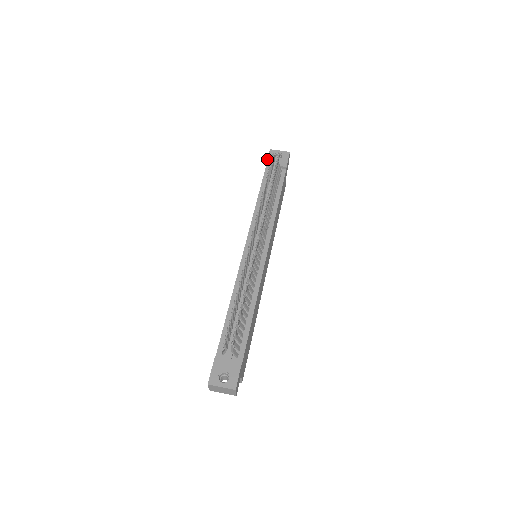
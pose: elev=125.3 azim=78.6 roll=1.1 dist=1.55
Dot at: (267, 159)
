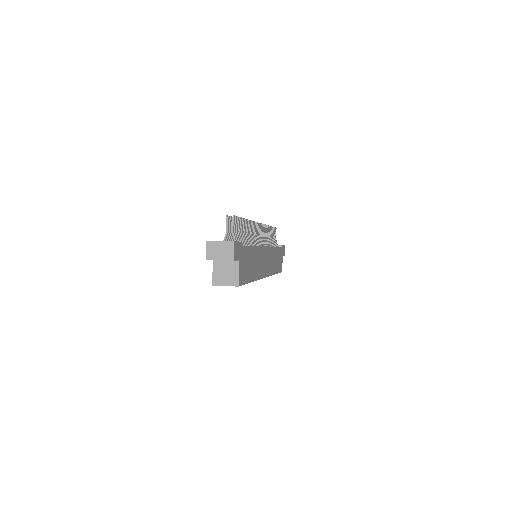
Dot at: occluded
